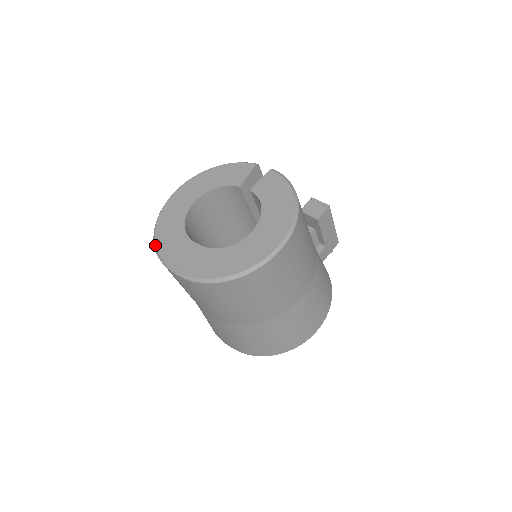
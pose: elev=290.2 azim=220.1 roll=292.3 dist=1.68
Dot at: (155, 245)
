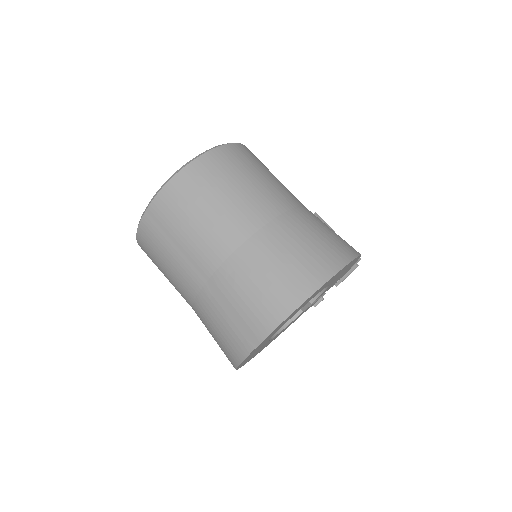
Dot at: occluded
